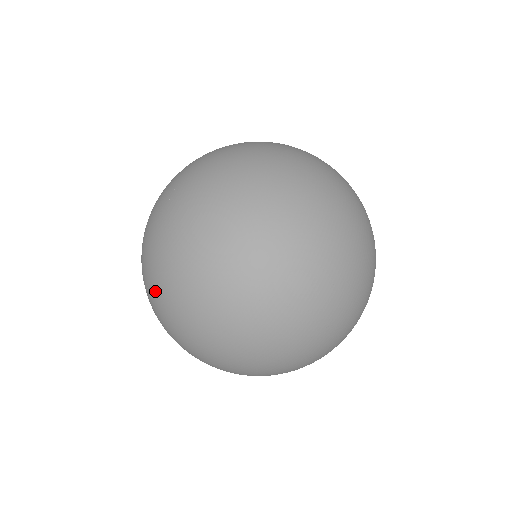
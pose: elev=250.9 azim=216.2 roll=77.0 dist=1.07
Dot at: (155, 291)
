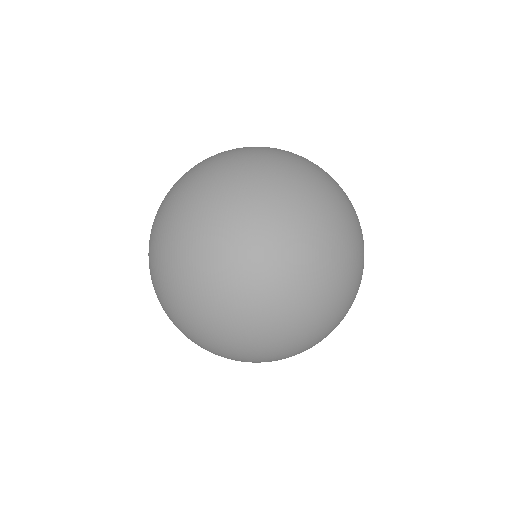
Dot at: occluded
